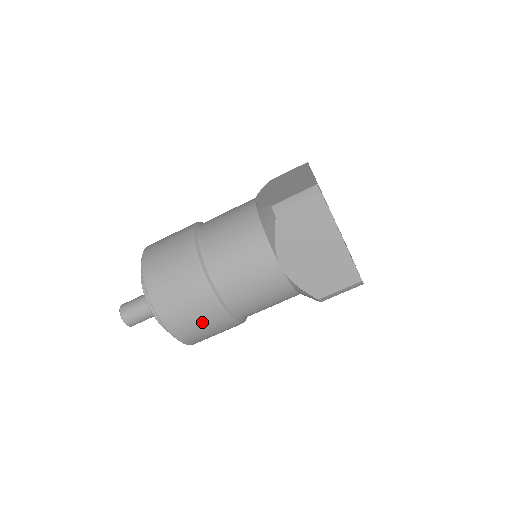
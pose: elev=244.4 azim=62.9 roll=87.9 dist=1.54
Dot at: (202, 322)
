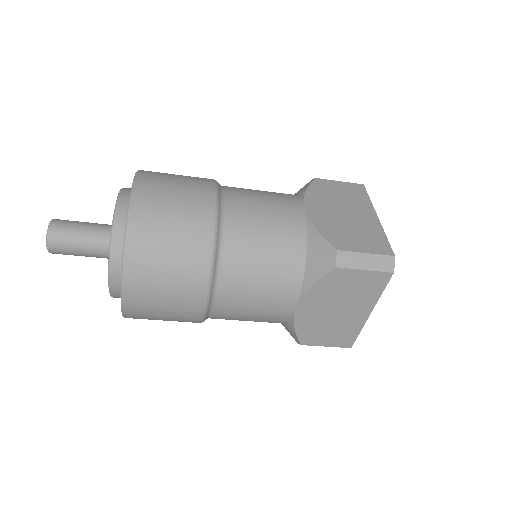
Dot at: (169, 315)
